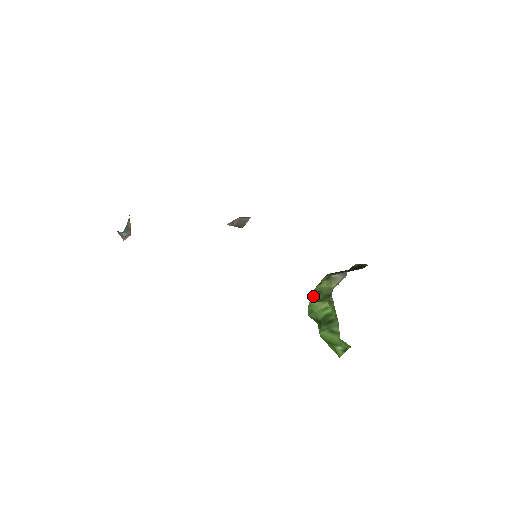
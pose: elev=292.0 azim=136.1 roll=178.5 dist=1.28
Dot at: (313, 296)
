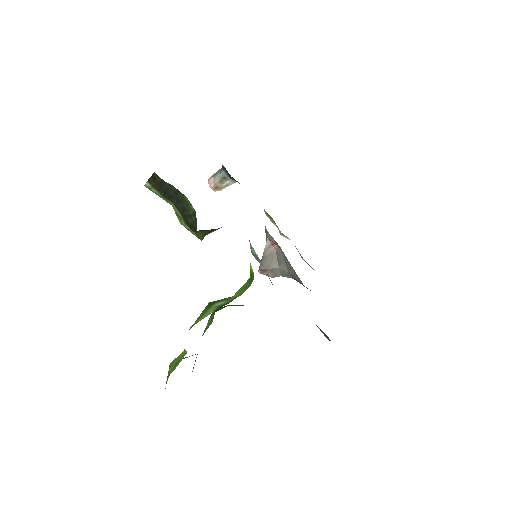
Dot at: occluded
